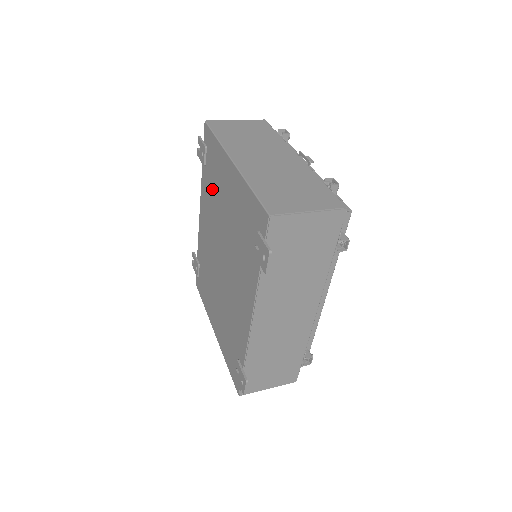
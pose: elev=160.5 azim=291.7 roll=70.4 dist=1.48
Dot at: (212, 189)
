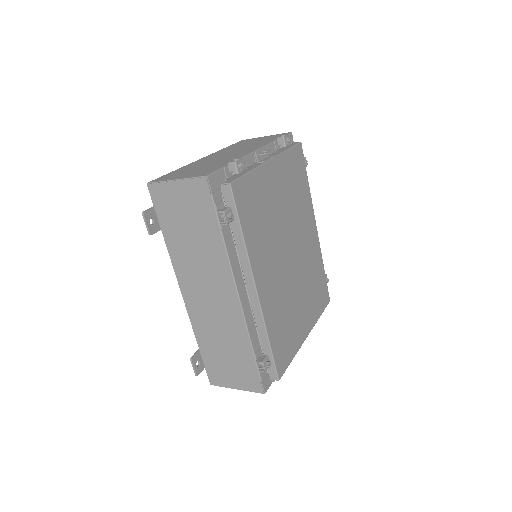
Dot at: occluded
